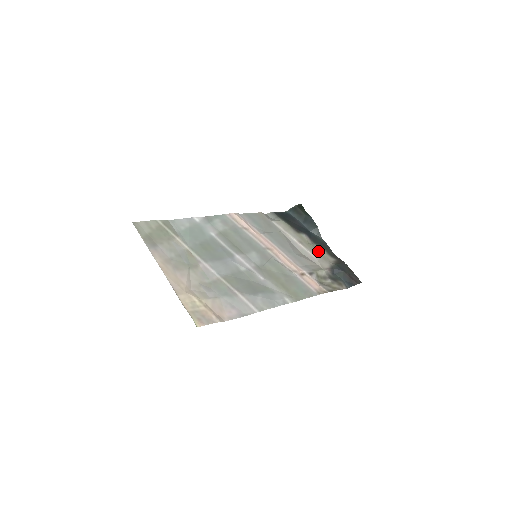
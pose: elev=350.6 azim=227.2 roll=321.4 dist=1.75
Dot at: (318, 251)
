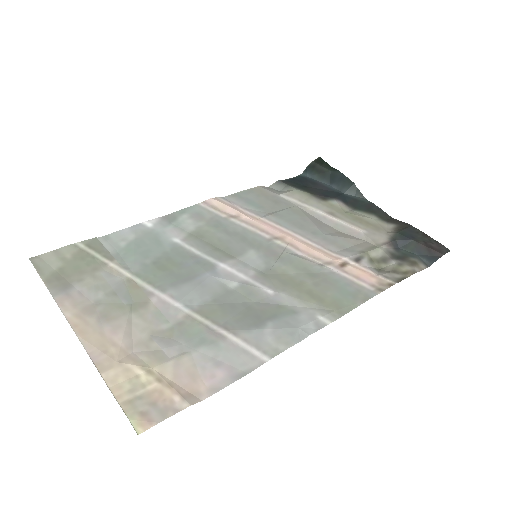
Dot at: (363, 219)
